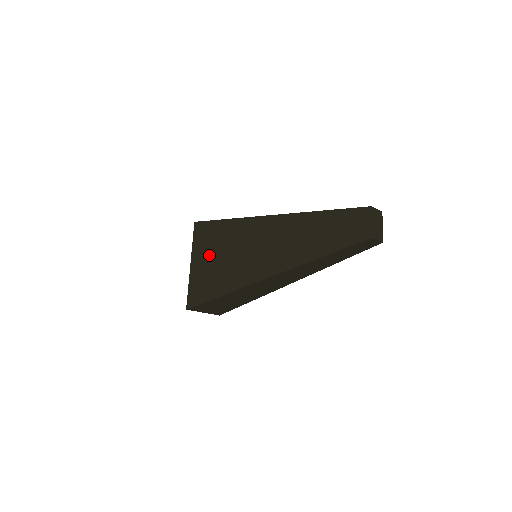
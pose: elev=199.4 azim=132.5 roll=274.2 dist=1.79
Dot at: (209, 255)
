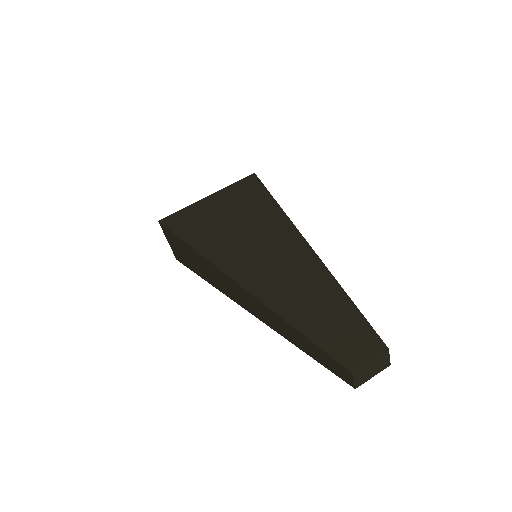
Dot at: (228, 208)
